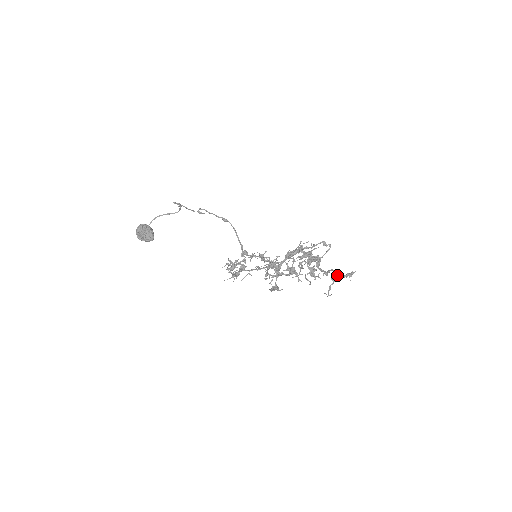
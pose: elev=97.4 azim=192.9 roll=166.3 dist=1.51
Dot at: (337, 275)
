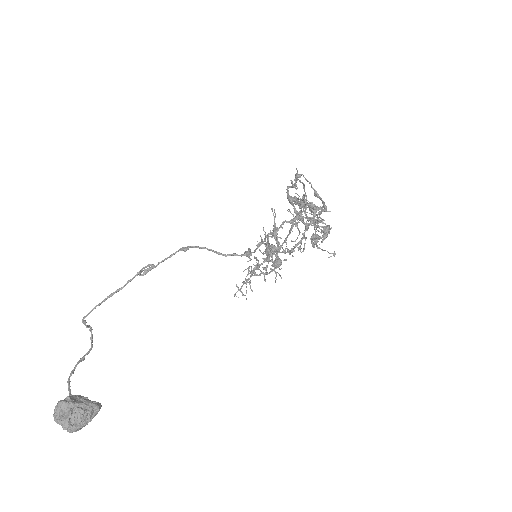
Dot at: occluded
